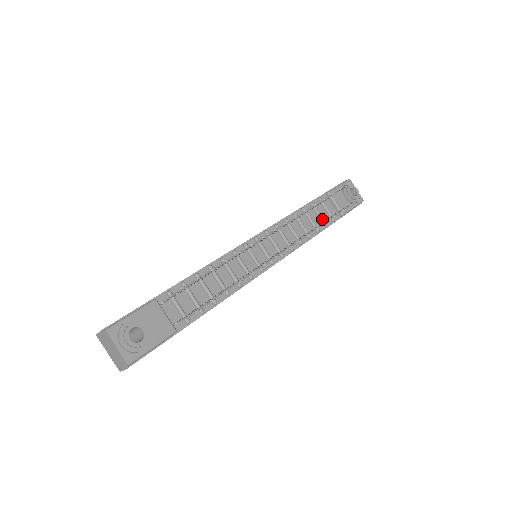
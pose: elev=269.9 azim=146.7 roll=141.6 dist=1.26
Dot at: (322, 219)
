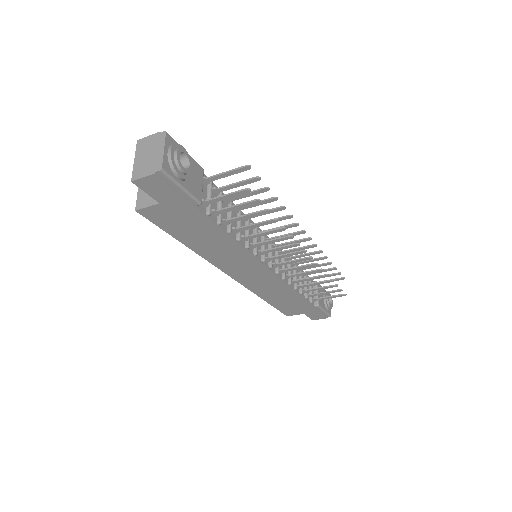
Dot at: occluded
